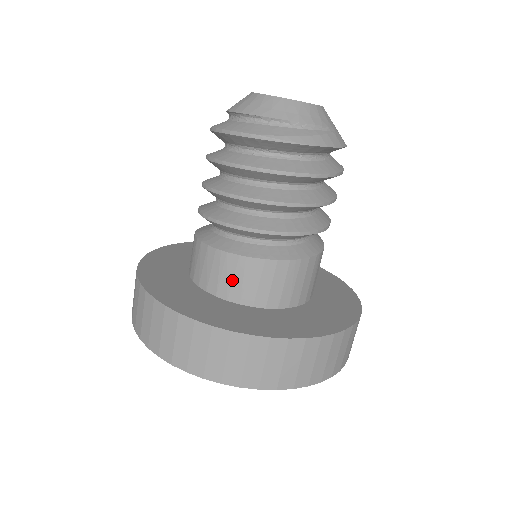
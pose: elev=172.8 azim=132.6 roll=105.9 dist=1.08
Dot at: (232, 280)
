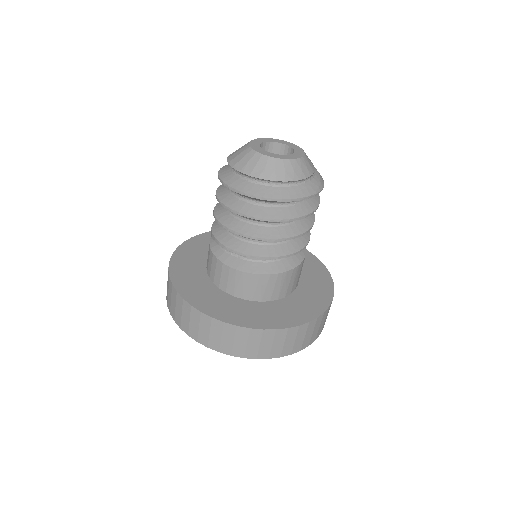
Dot at: (289, 284)
